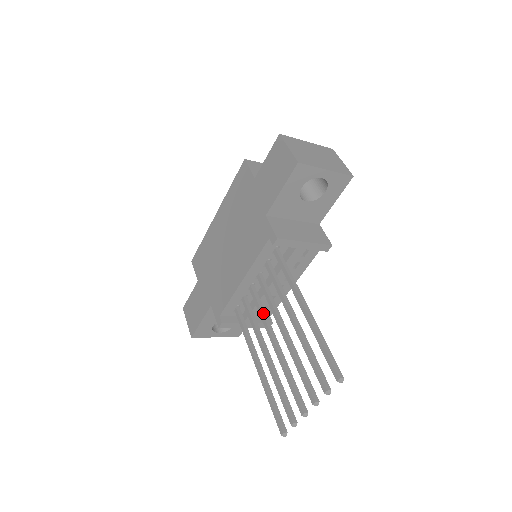
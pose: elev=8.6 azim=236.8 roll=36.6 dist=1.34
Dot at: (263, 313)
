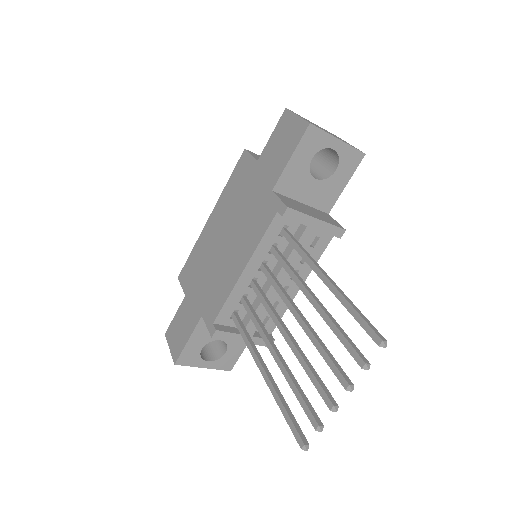
Dot at: (269, 305)
